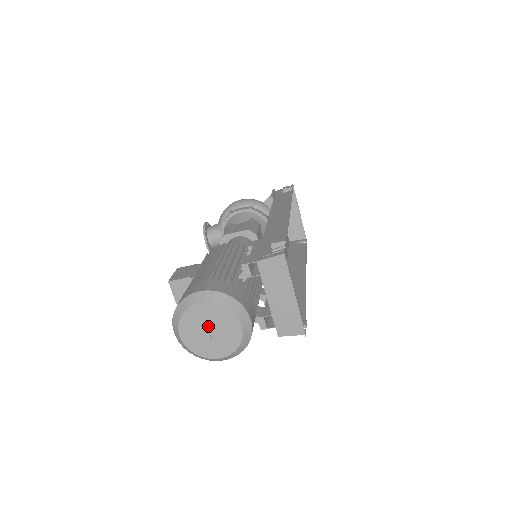
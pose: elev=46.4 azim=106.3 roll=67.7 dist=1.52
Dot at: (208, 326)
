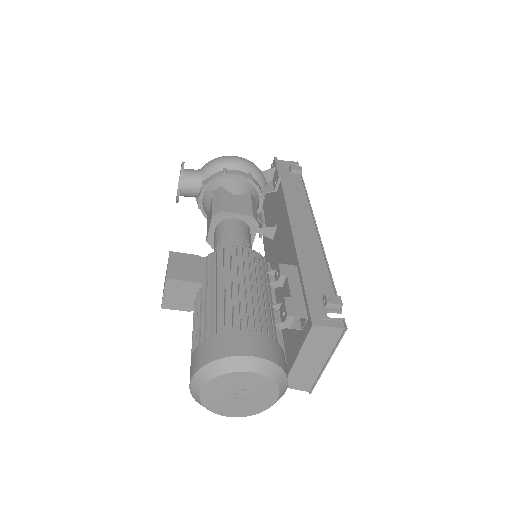
Dot at: (241, 391)
